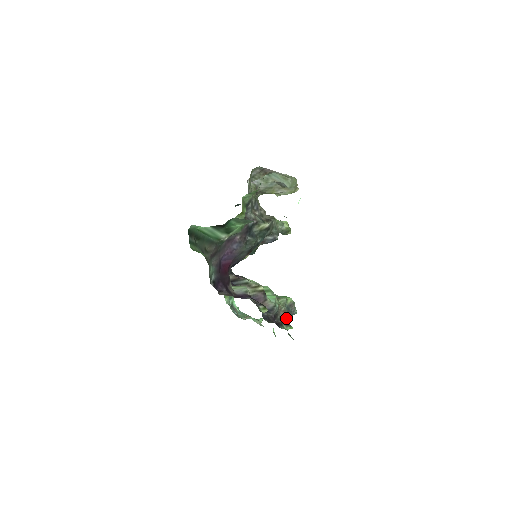
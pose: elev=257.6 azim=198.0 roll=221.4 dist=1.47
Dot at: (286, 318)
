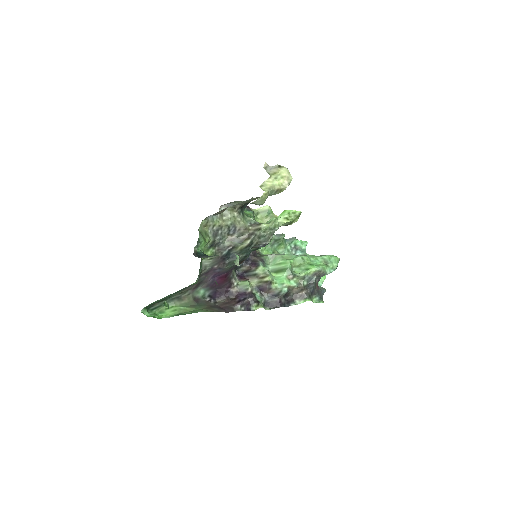
Dot at: (303, 291)
